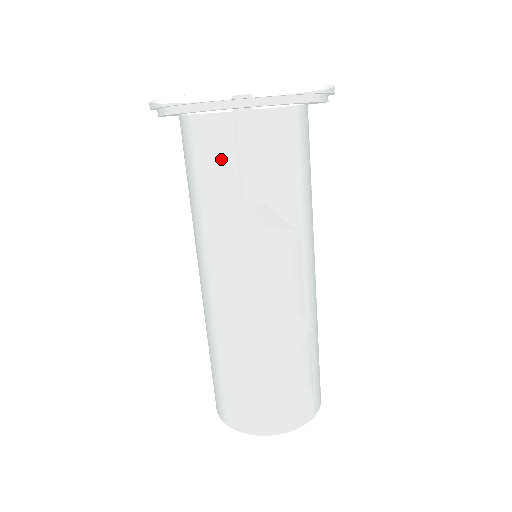
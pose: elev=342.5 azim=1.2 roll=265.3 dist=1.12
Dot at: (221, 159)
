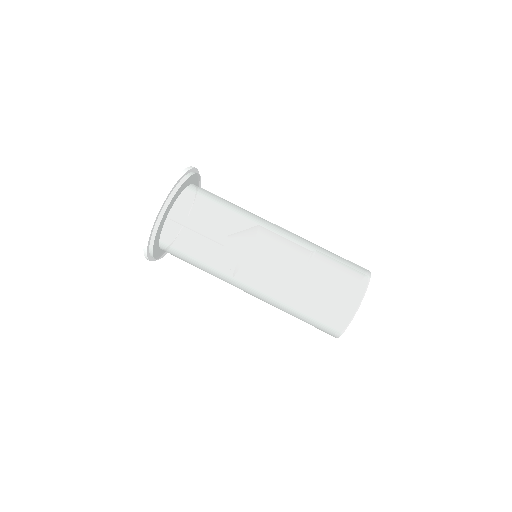
Dot at: (184, 241)
